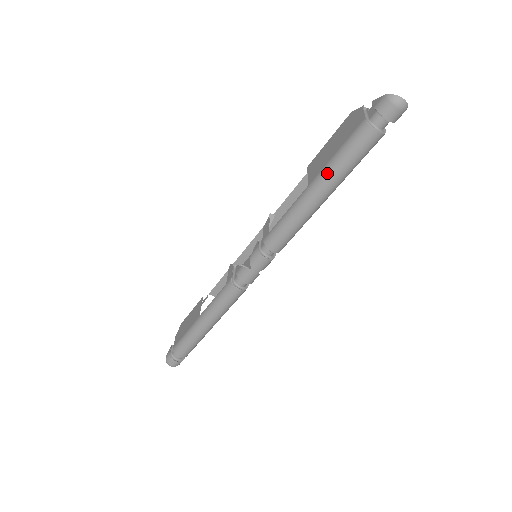
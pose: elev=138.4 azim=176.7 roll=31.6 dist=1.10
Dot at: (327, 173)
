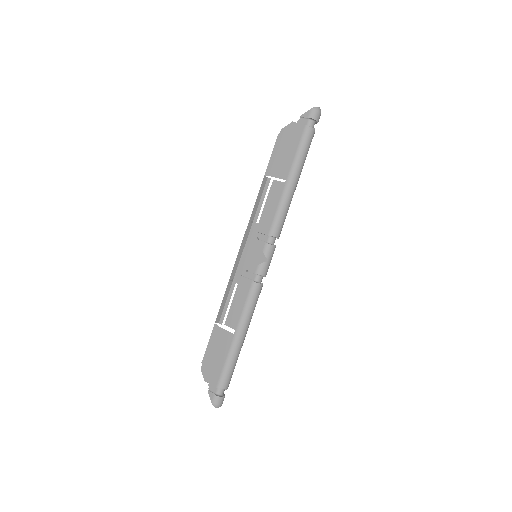
Dot at: (297, 165)
